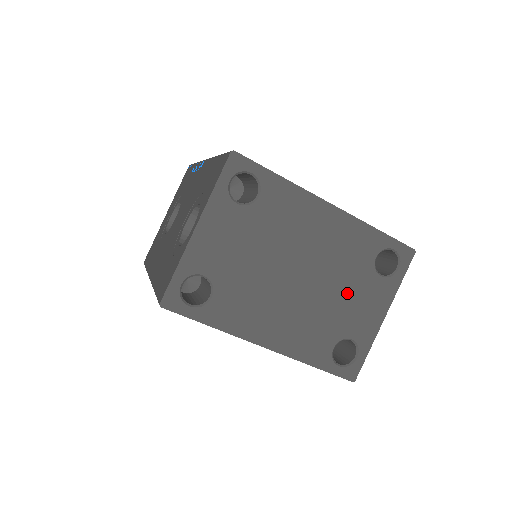
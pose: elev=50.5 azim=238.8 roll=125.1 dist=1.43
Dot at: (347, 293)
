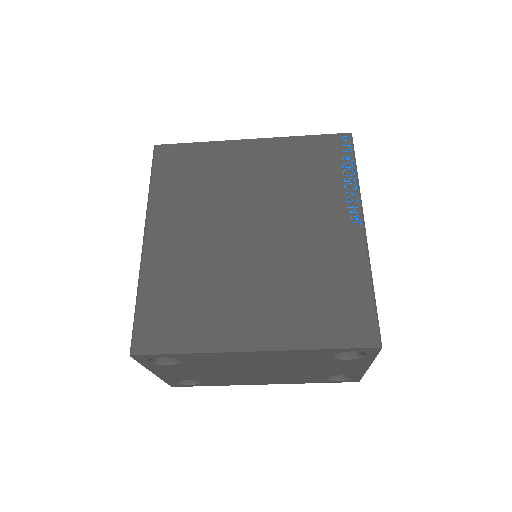
Dot at: (316, 368)
